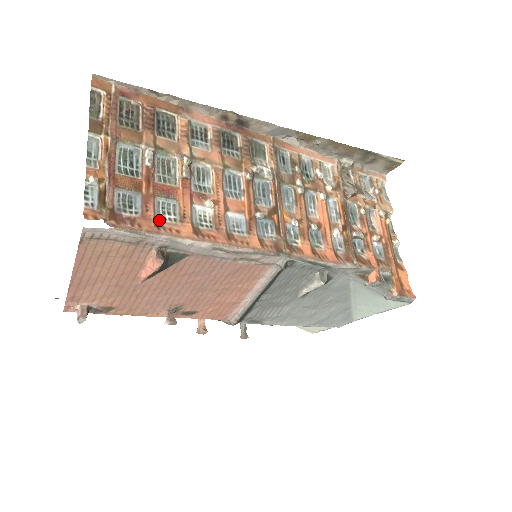
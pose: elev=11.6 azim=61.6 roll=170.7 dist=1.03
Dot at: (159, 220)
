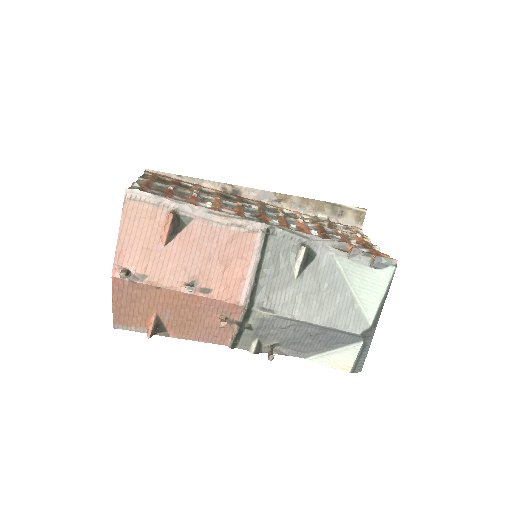
Dot at: occluded
